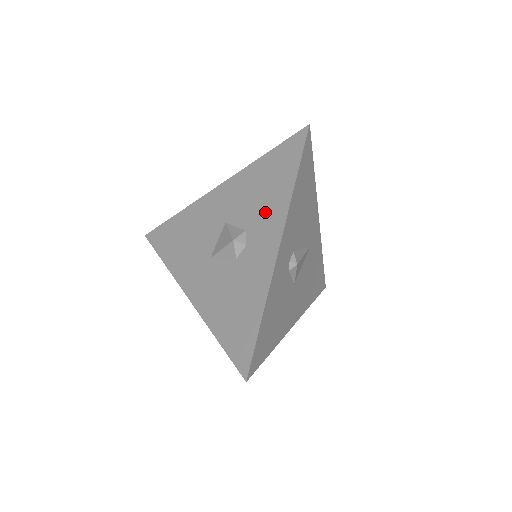
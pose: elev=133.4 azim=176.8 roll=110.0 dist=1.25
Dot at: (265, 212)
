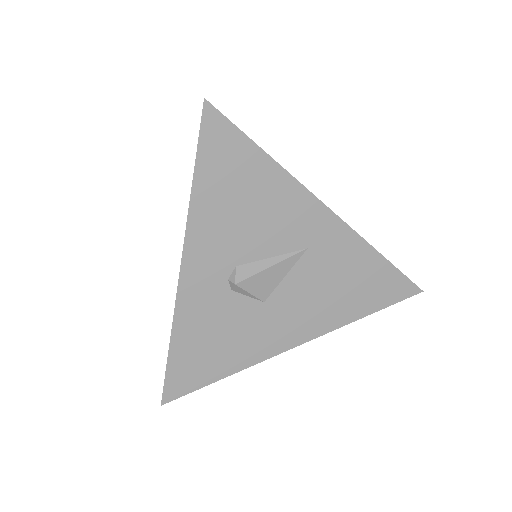
Dot at: occluded
